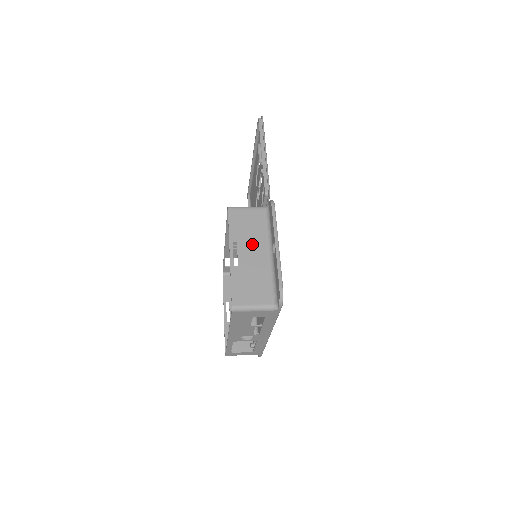
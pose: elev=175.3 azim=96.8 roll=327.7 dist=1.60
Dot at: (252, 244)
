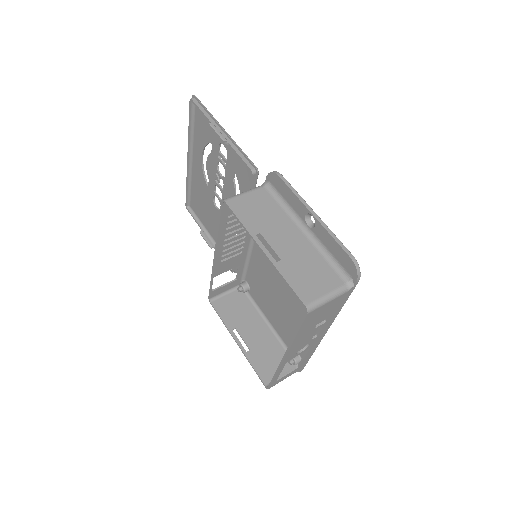
Dot at: (278, 229)
